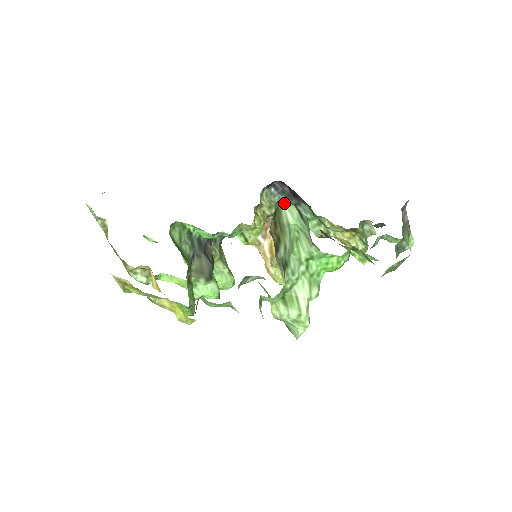
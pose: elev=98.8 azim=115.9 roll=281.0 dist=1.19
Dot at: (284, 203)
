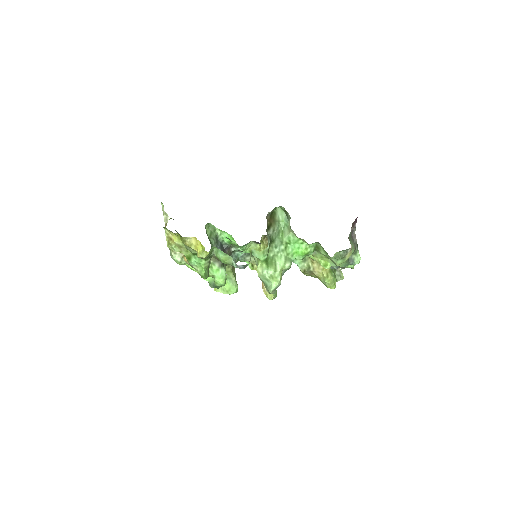
Dot at: (279, 210)
